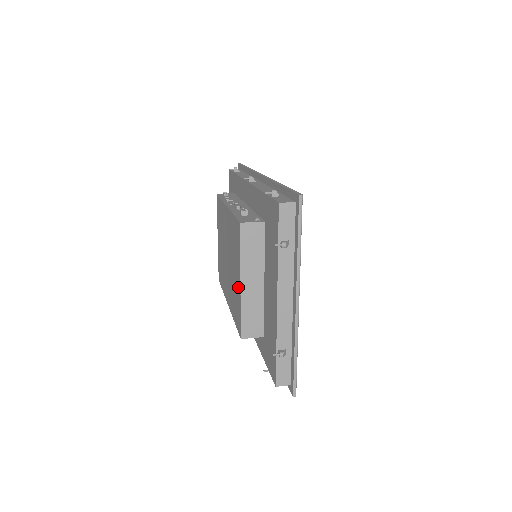
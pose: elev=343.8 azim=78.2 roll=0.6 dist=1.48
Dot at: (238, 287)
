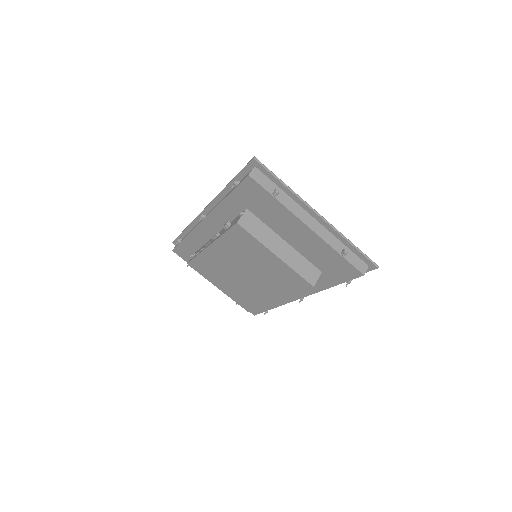
Dot at: (276, 263)
